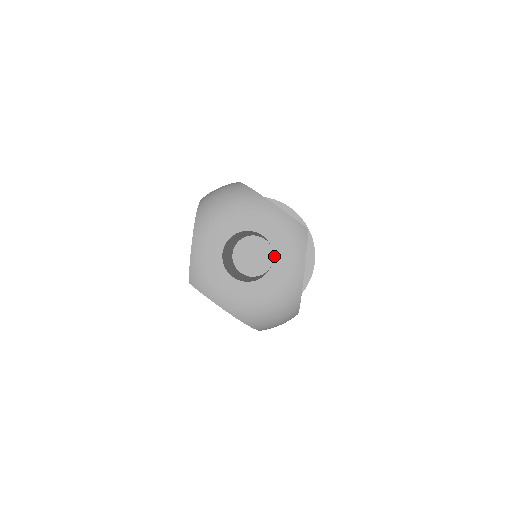
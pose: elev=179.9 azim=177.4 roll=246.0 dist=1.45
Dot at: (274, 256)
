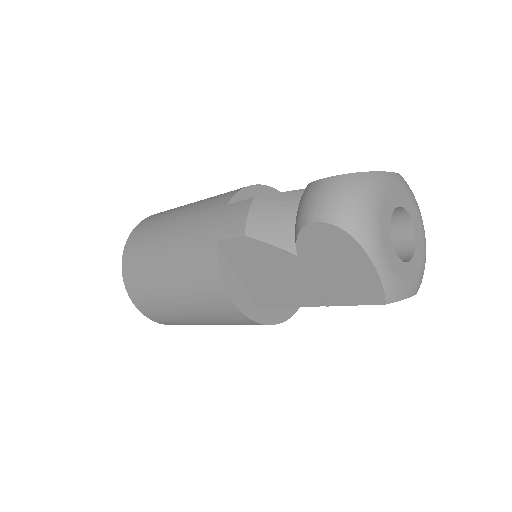
Dot at: (411, 216)
